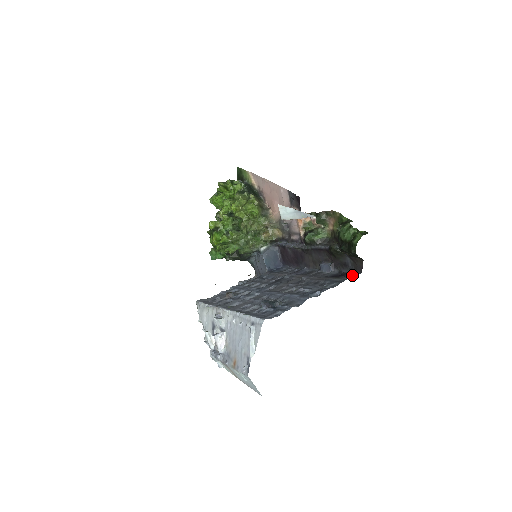
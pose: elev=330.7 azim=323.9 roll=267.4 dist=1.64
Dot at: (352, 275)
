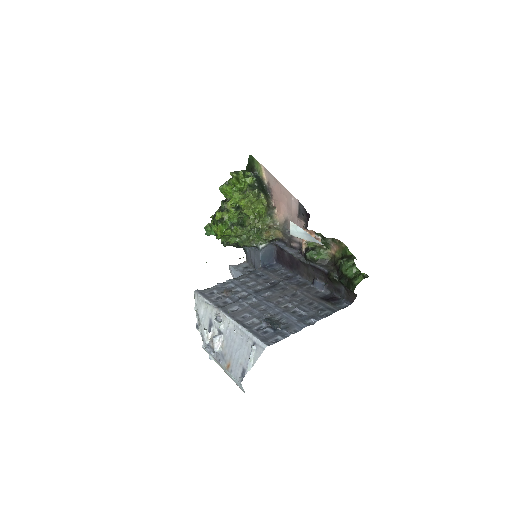
Dot at: (343, 304)
